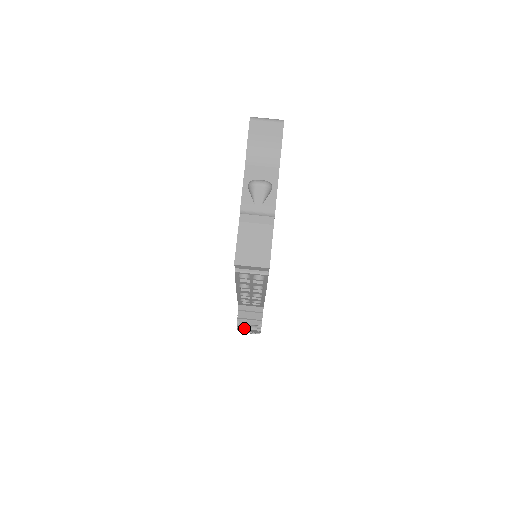
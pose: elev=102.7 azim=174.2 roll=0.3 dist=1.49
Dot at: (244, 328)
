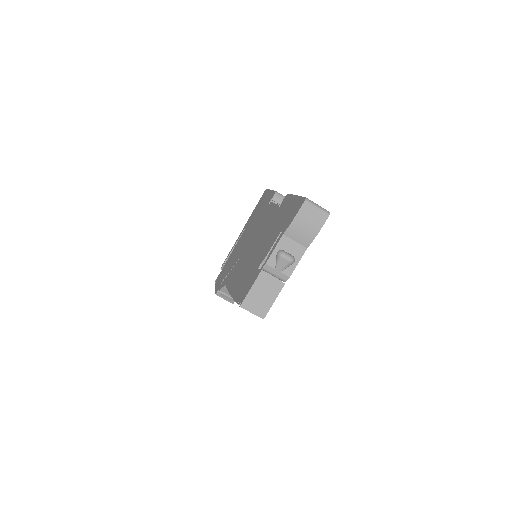
Dot at: (221, 297)
